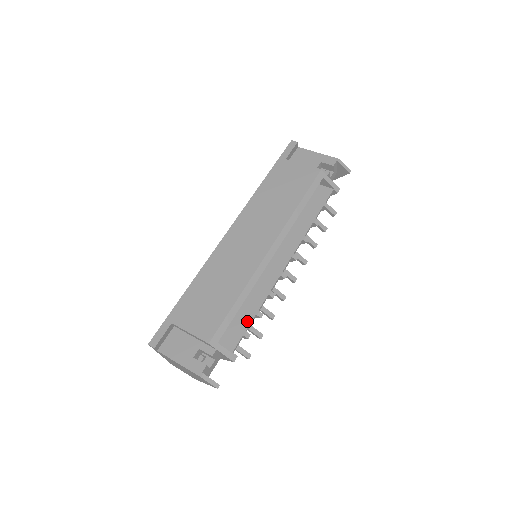
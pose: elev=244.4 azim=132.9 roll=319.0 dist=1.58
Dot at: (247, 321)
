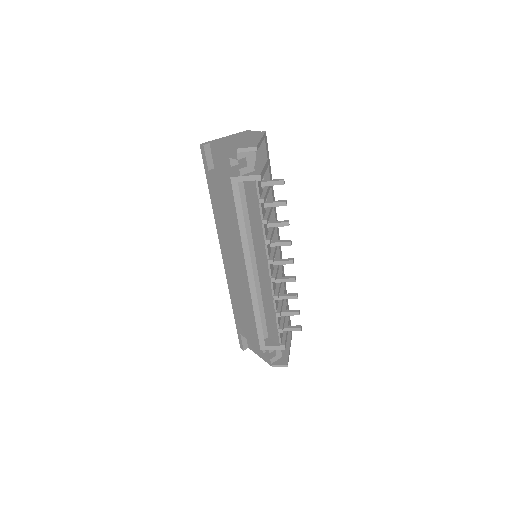
Dot at: (274, 321)
